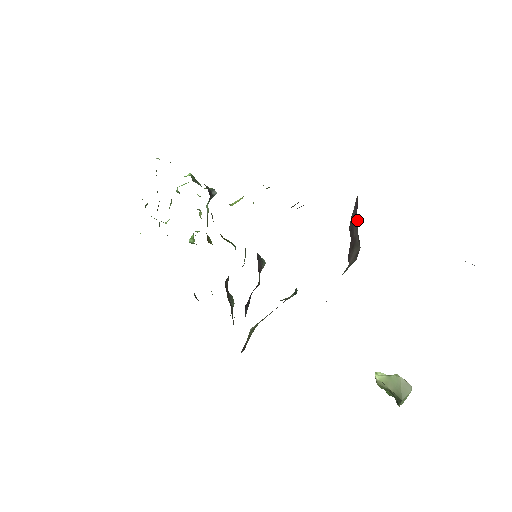
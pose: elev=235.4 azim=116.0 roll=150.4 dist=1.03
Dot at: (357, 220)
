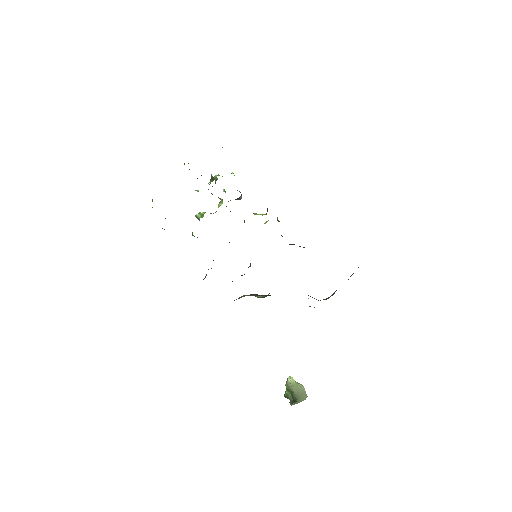
Dot at: occluded
